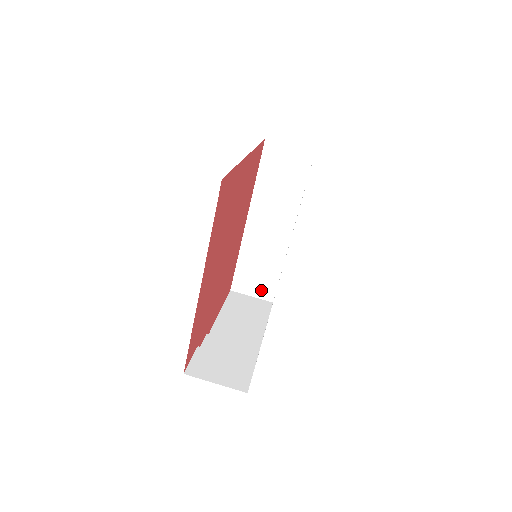
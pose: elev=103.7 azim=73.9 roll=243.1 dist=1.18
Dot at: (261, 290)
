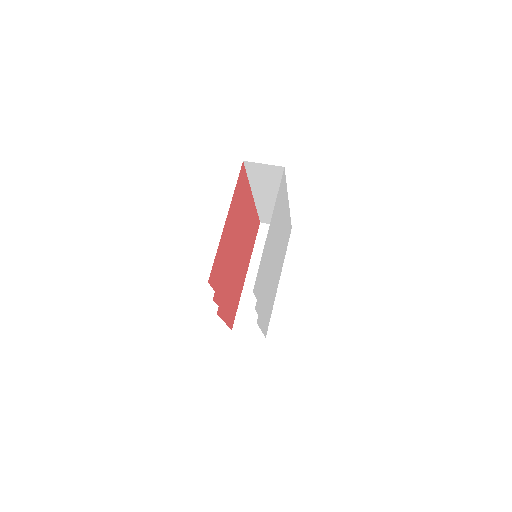
Dot at: (256, 328)
